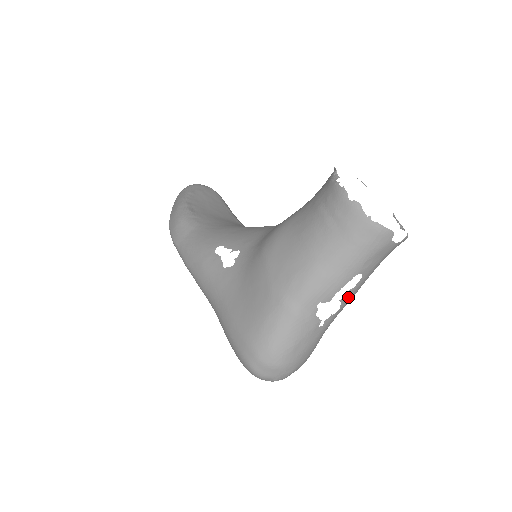
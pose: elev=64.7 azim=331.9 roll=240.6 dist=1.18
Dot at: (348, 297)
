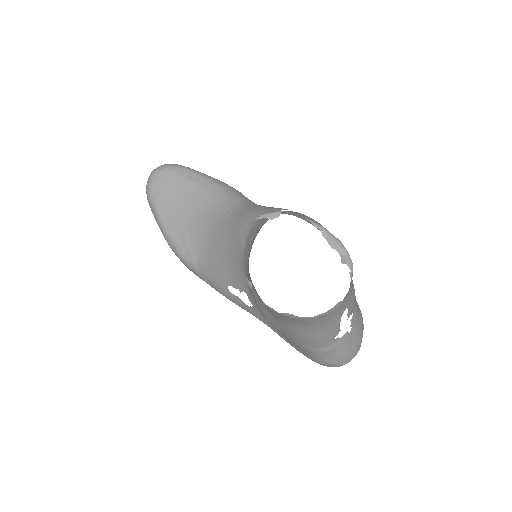
Dot at: (351, 311)
